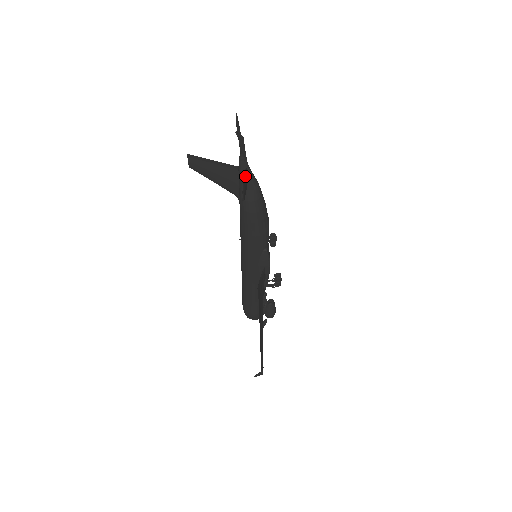
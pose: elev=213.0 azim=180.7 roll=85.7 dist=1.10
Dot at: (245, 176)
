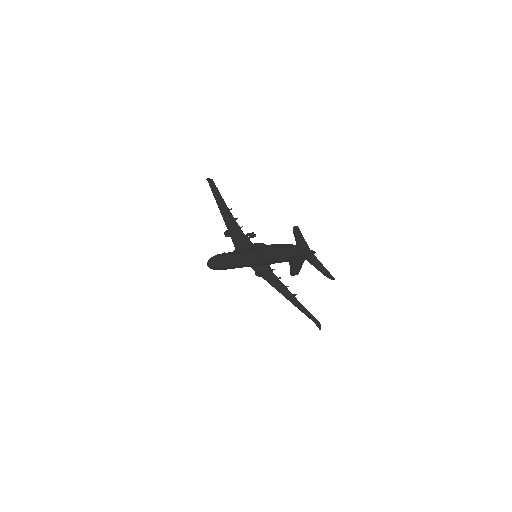
Dot at: (321, 263)
